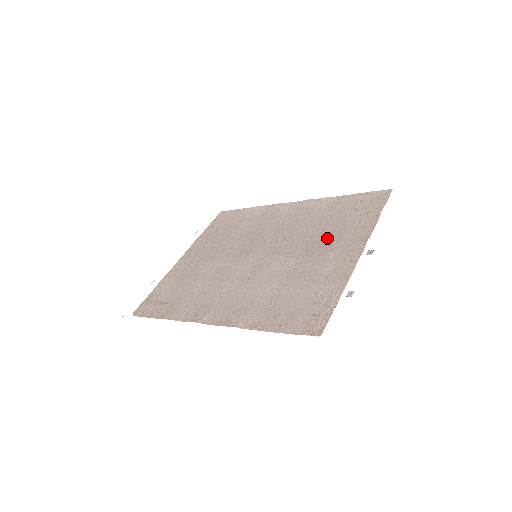
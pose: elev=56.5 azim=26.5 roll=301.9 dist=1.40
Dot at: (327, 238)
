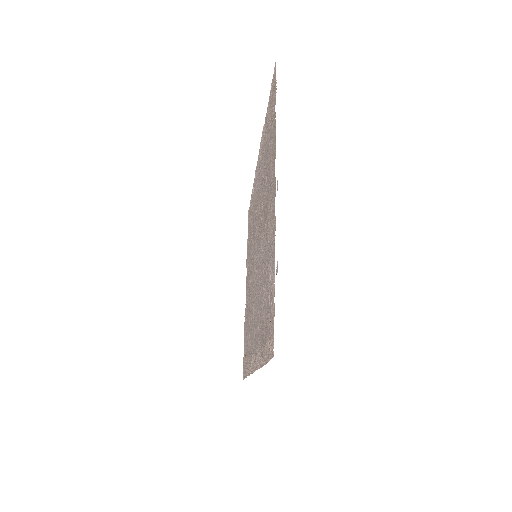
Dot at: (266, 190)
